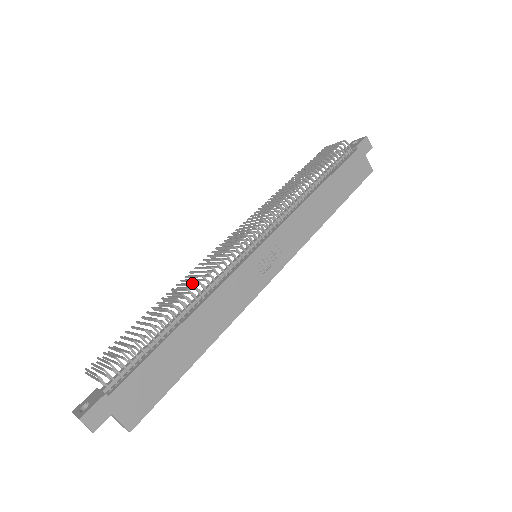
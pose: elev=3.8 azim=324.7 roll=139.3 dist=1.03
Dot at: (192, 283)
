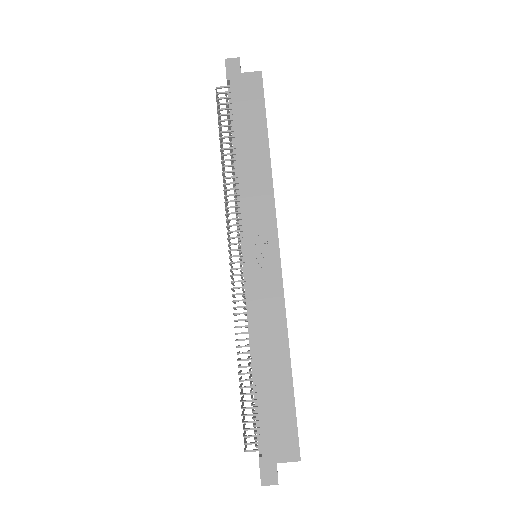
Dot at: occluded
